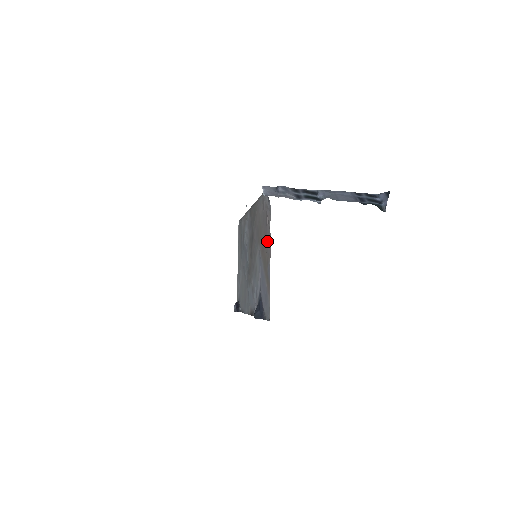
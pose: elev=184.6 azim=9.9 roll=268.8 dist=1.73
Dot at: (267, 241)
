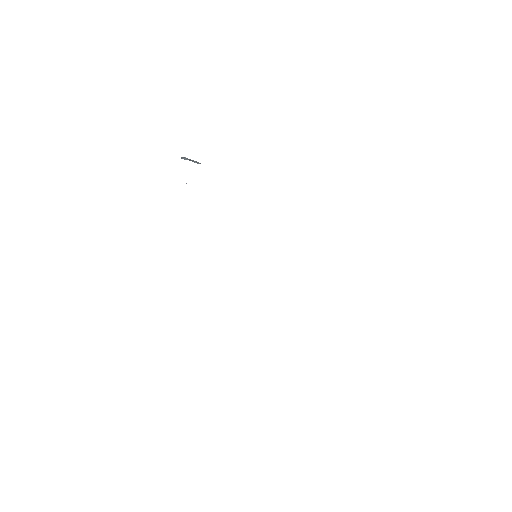
Dot at: occluded
